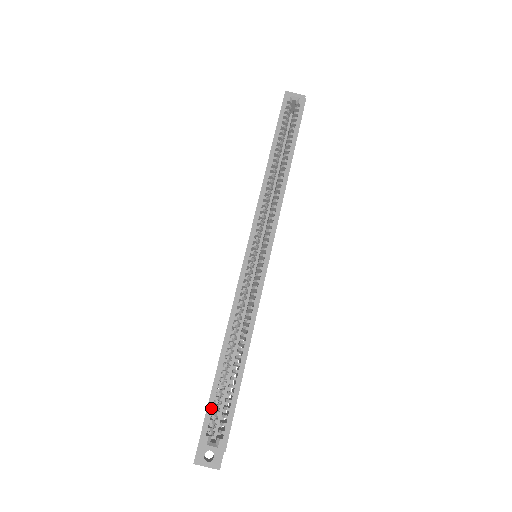
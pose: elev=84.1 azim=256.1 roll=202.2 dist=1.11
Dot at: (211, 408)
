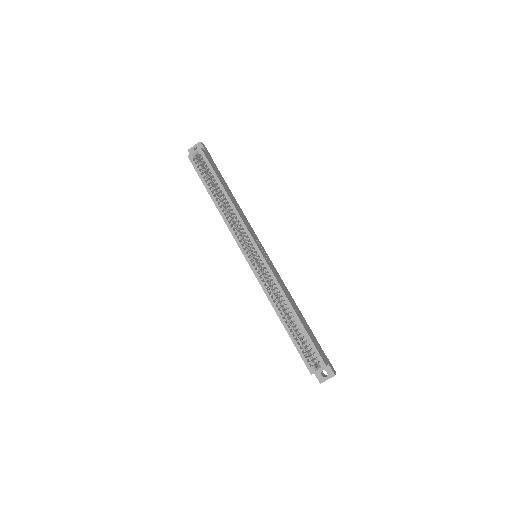
Dot at: (301, 352)
